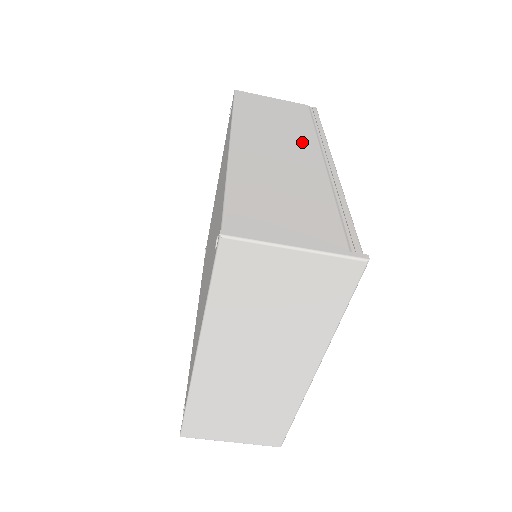
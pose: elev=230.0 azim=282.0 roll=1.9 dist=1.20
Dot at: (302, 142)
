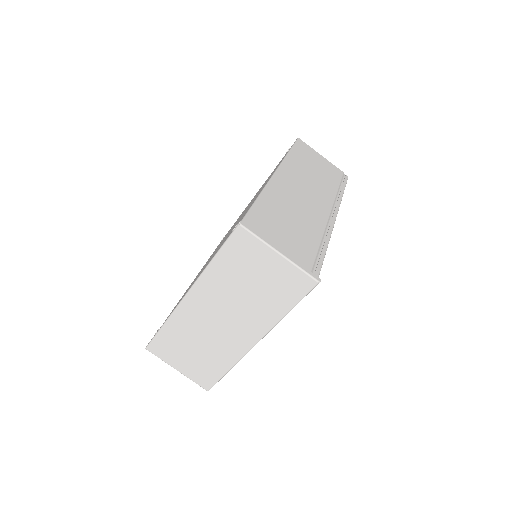
Dot at: (323, 195)
